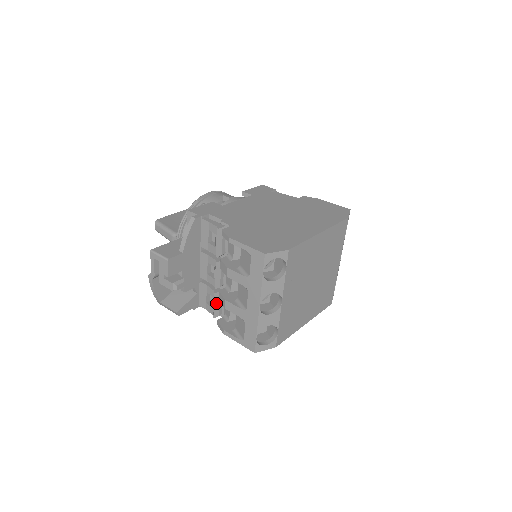
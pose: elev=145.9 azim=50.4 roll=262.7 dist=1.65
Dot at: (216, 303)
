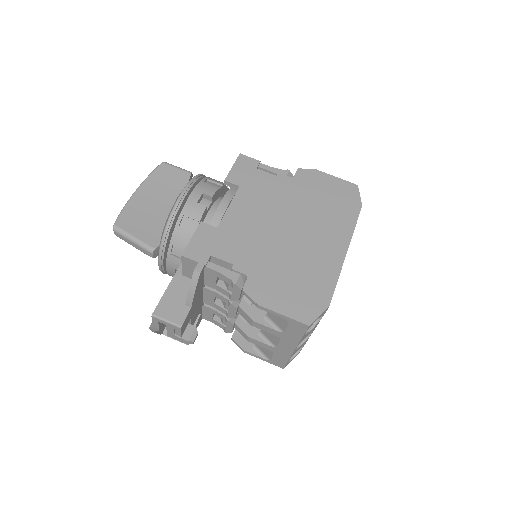
Dot at: (229, 326)
